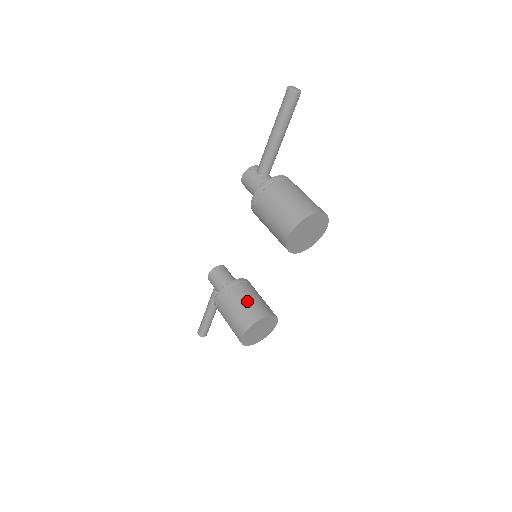
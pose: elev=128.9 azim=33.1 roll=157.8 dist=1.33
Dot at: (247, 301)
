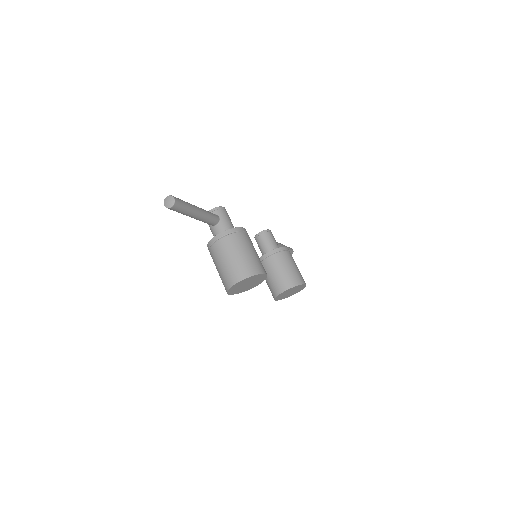
Dot at: (271, 277)
